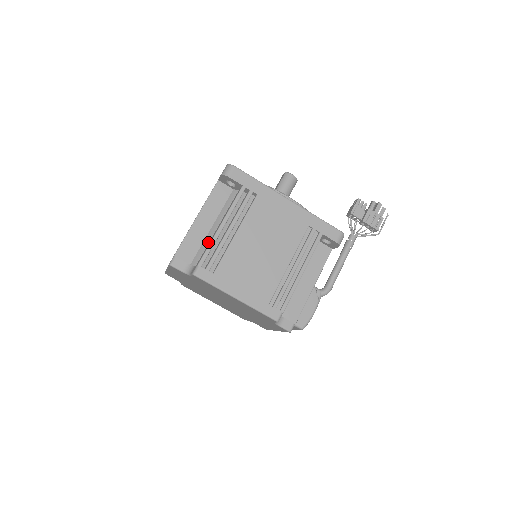
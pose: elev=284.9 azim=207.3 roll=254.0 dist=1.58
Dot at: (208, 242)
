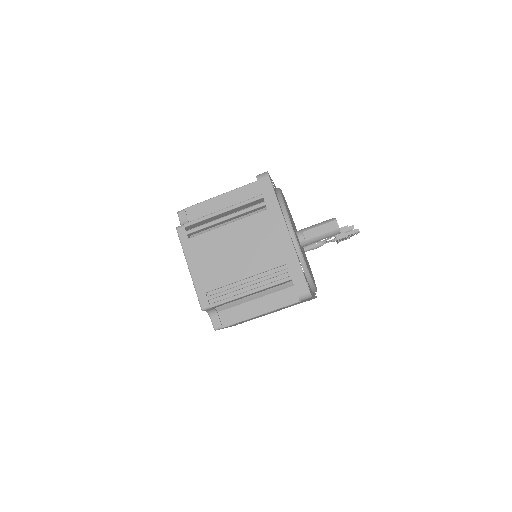
Dot at: (241, 303)
